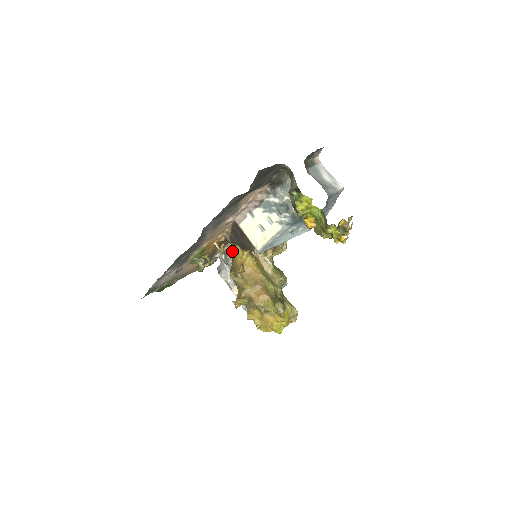
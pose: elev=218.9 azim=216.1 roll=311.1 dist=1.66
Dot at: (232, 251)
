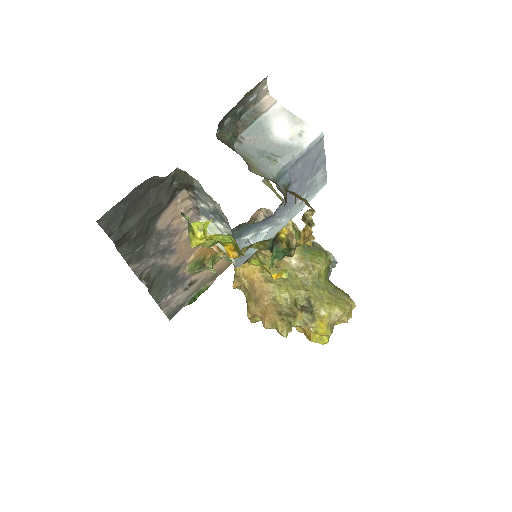
Dot at: occluded
